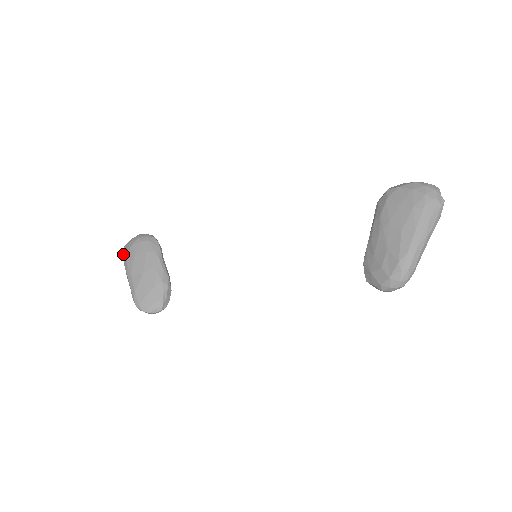
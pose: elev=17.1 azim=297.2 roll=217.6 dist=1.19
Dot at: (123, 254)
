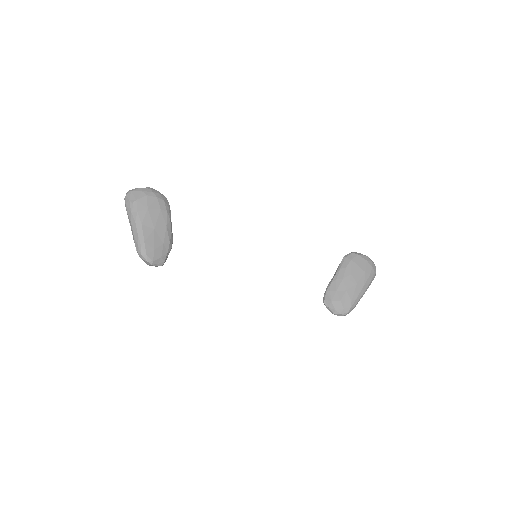
Dot at: (130, 198)
